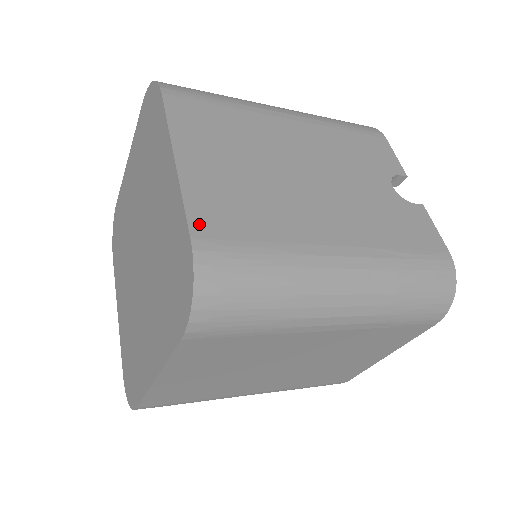
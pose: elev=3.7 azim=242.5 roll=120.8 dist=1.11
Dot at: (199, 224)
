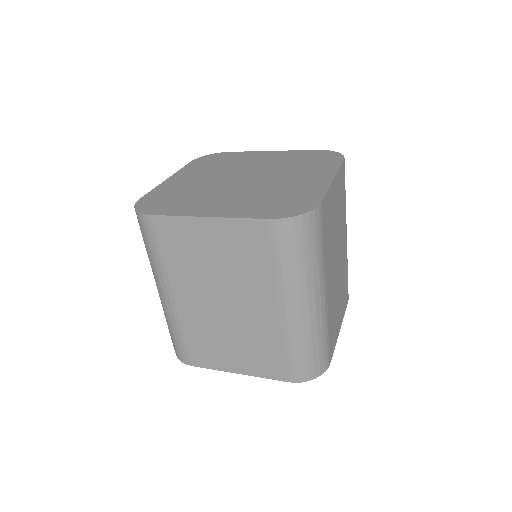
Dot at: occluded
